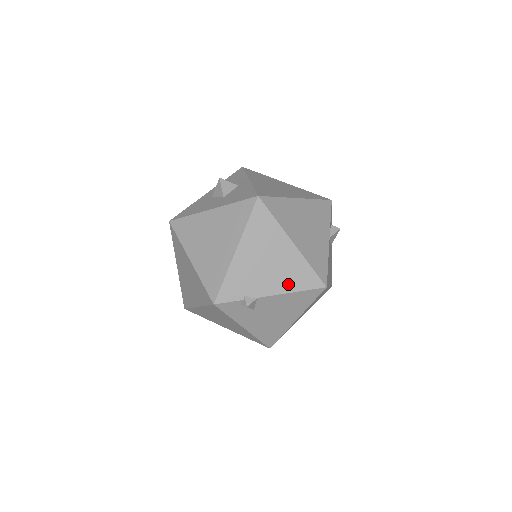
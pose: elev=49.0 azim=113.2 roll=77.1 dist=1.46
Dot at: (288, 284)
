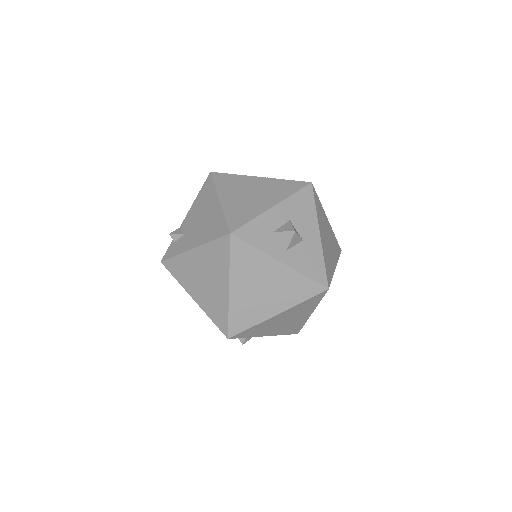
Dot at: occluded
